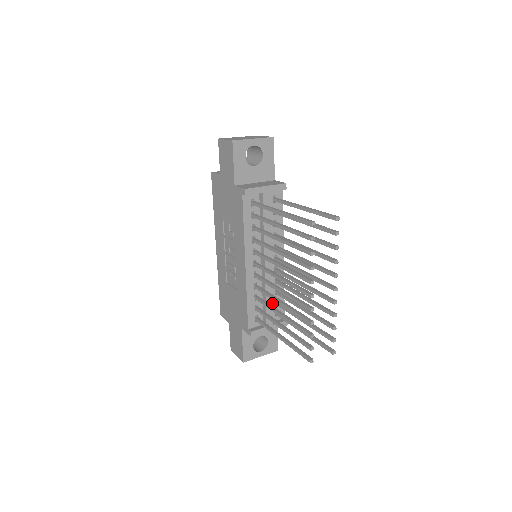
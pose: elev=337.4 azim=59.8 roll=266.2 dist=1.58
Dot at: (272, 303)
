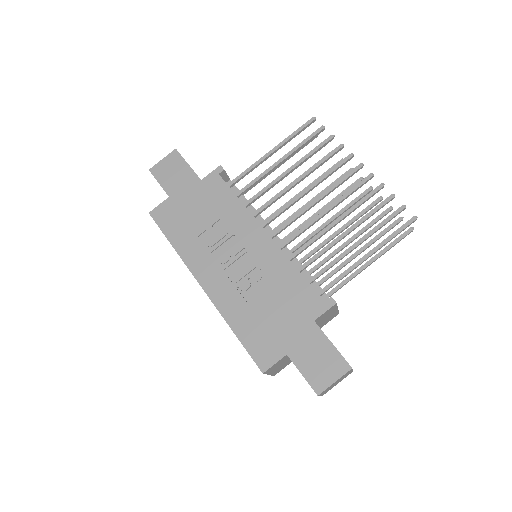
Dot at: occluded
